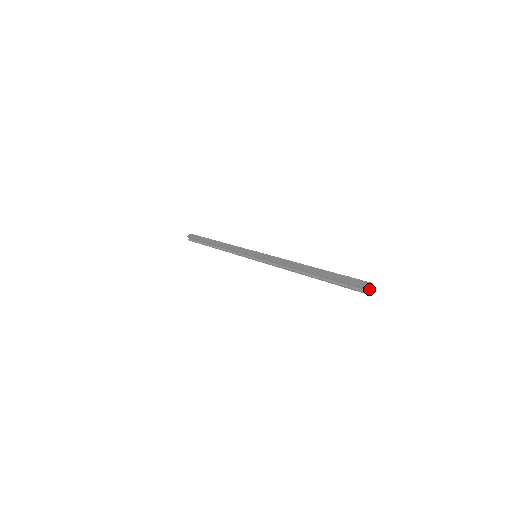
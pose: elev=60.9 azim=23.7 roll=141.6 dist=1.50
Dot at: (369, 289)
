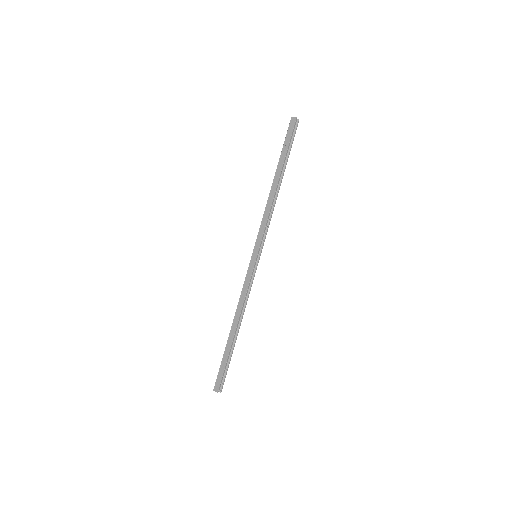
Dot at: (216, 391)
